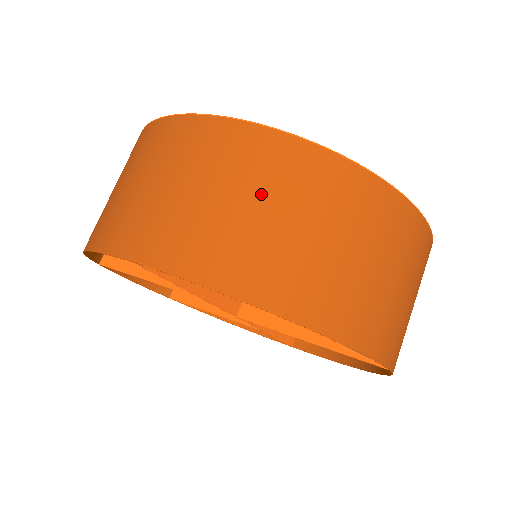
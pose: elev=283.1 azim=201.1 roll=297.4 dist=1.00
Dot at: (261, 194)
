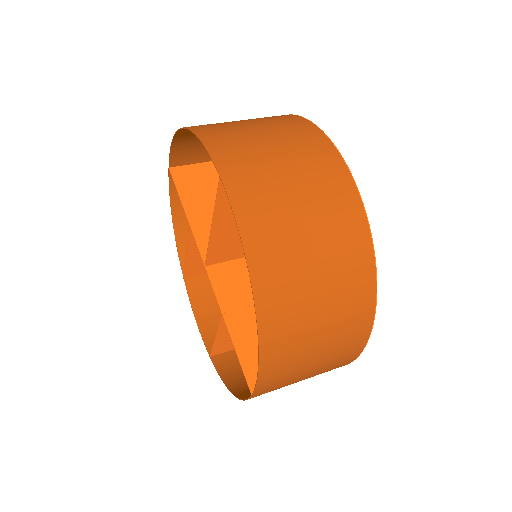
Dot at: occluded
